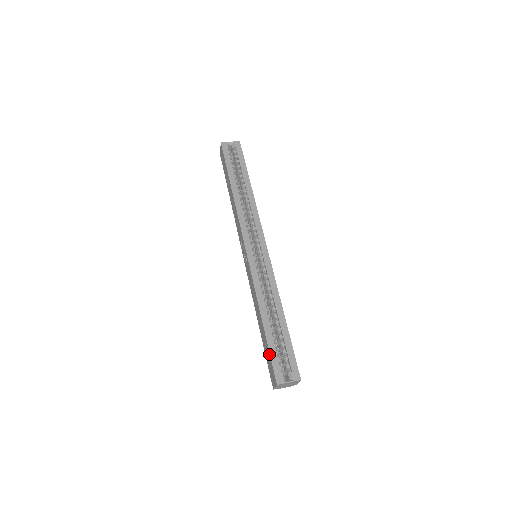
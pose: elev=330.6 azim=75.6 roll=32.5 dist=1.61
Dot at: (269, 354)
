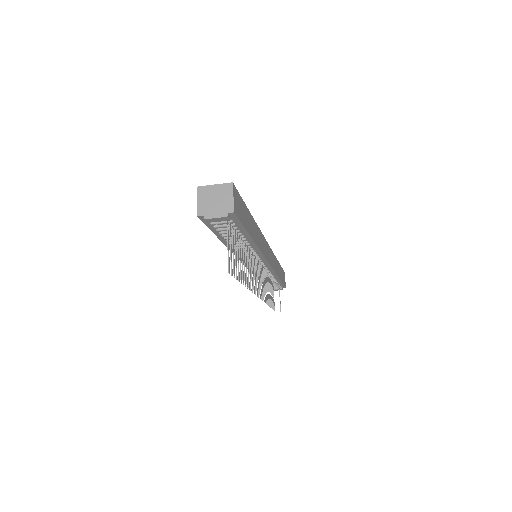
Dot at: occluded
